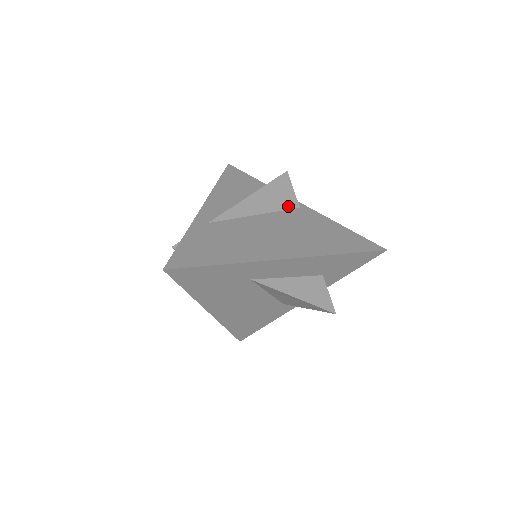
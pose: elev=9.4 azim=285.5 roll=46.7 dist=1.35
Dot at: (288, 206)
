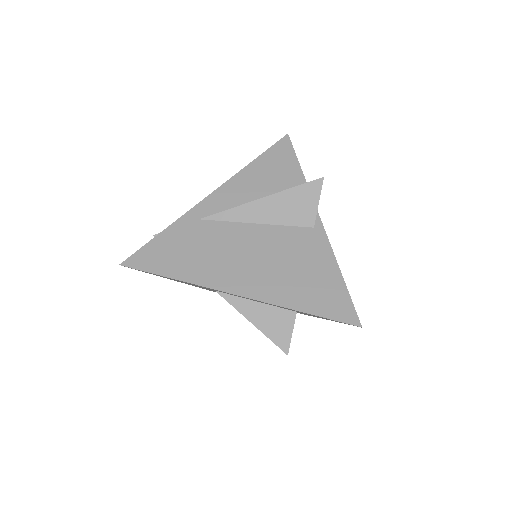
Dot at: (300, 222)
